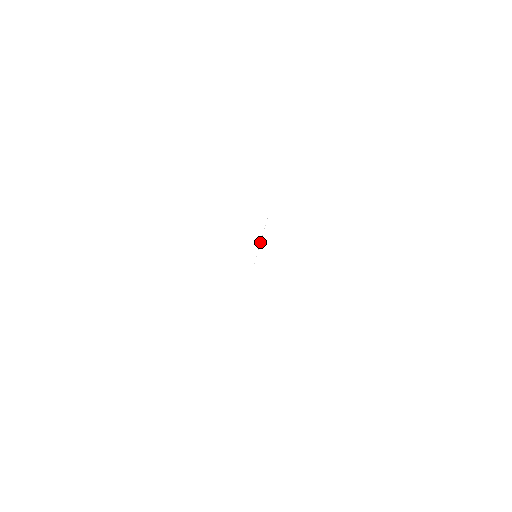
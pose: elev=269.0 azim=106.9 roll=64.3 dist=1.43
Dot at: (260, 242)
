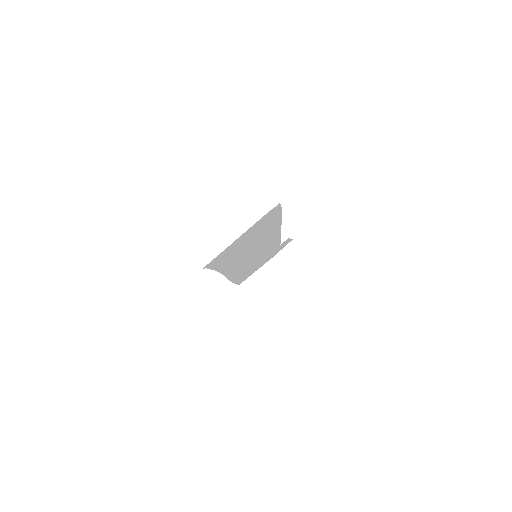
Dot at: occluded
